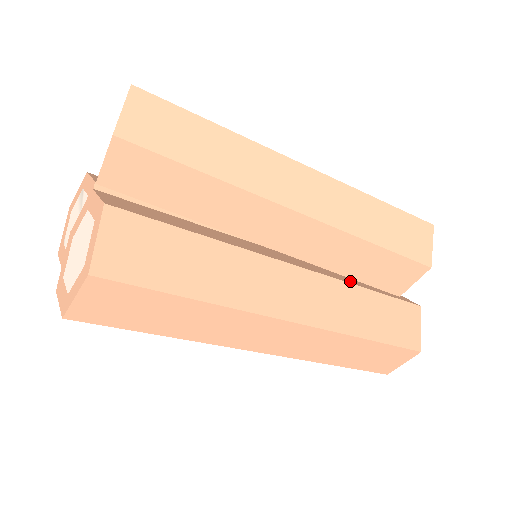
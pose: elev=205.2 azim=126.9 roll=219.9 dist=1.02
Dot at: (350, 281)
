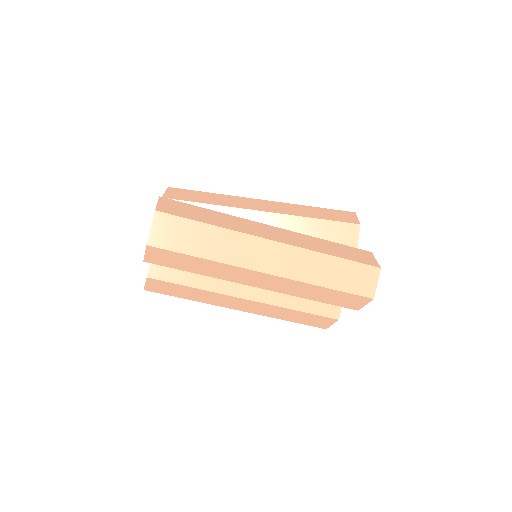
Dot at: occluded
